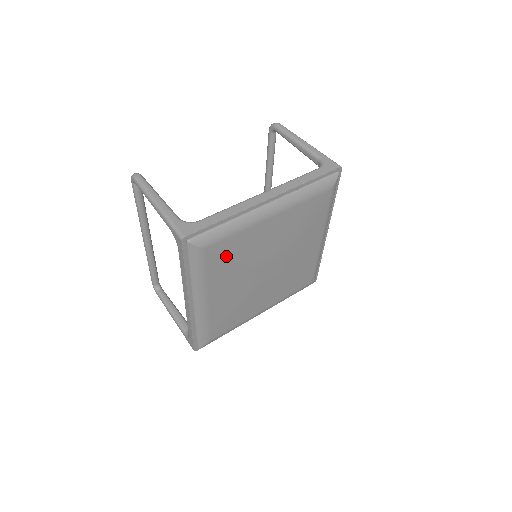
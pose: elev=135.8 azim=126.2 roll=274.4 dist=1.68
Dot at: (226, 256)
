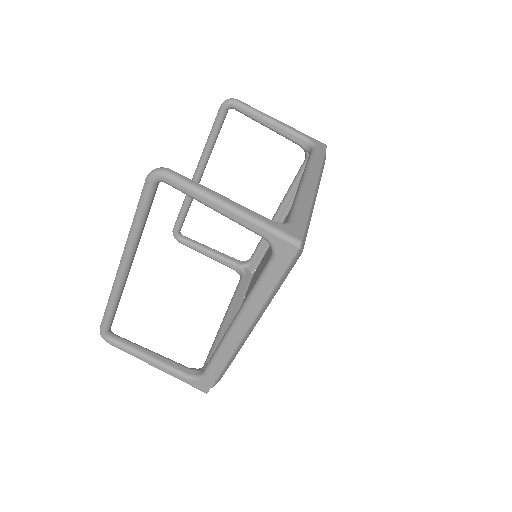
Dot at: occluded
